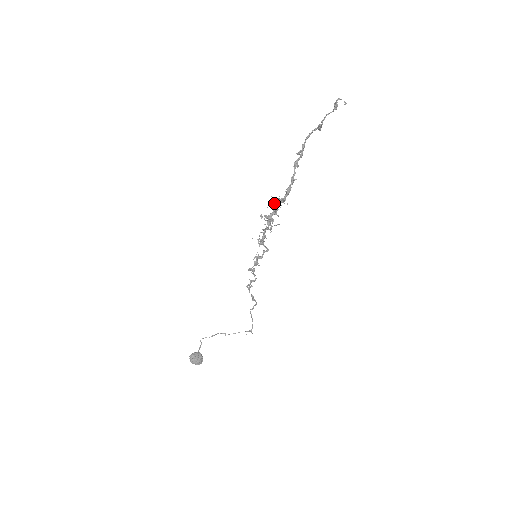
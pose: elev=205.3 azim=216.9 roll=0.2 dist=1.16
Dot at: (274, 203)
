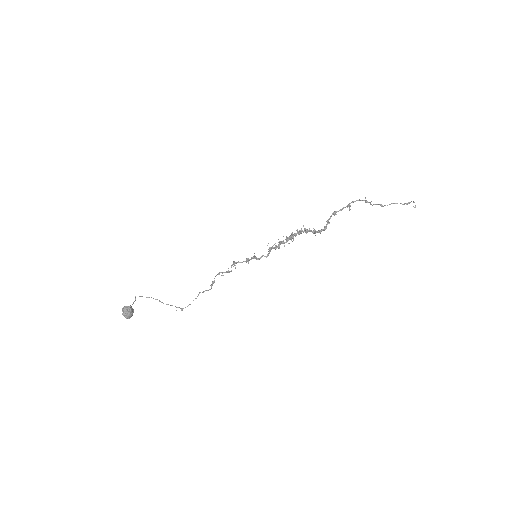
Dot at: (307, 229)
